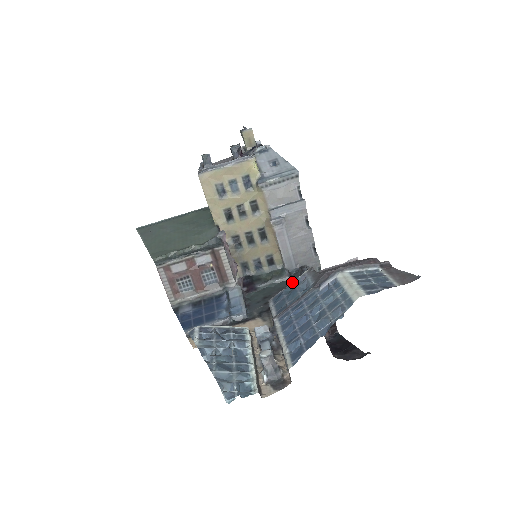
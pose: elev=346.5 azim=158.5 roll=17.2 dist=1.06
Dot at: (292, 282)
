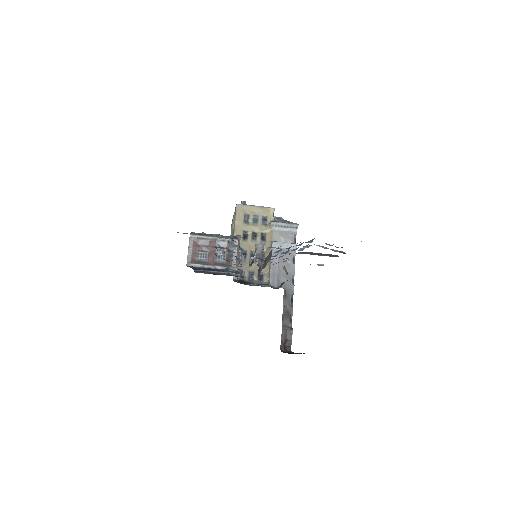
Dot at: occluded
